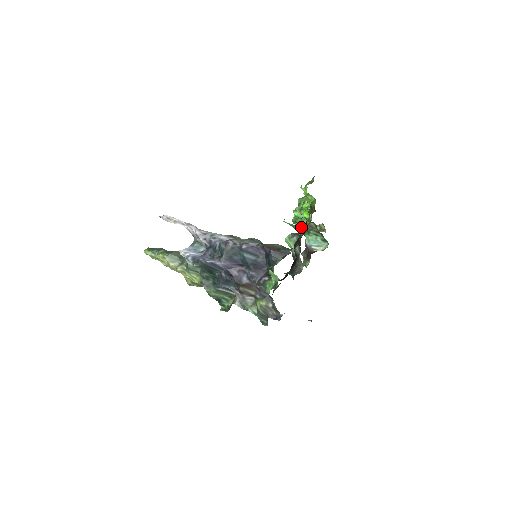
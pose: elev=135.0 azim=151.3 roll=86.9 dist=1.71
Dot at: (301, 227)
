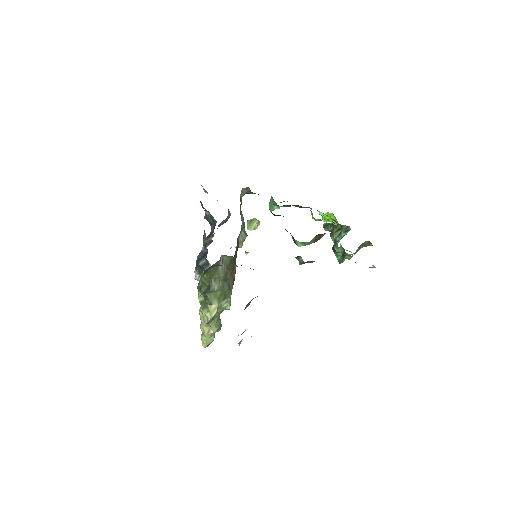
Dot at: (335, 249)
